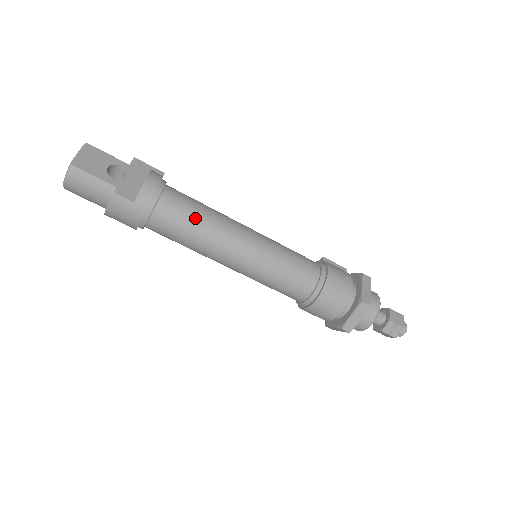
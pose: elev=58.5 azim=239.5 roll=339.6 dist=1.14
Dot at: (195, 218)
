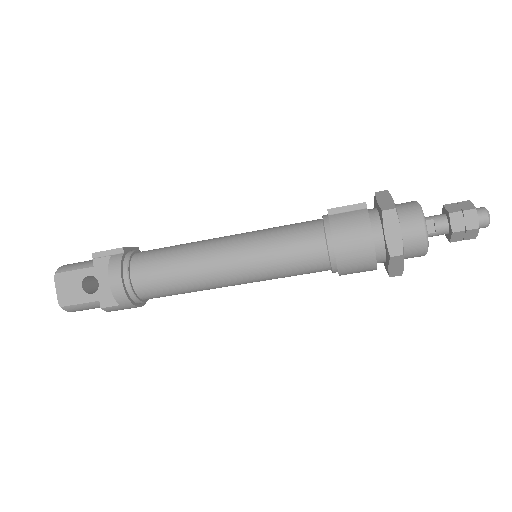
Dot at: (171, 282)
